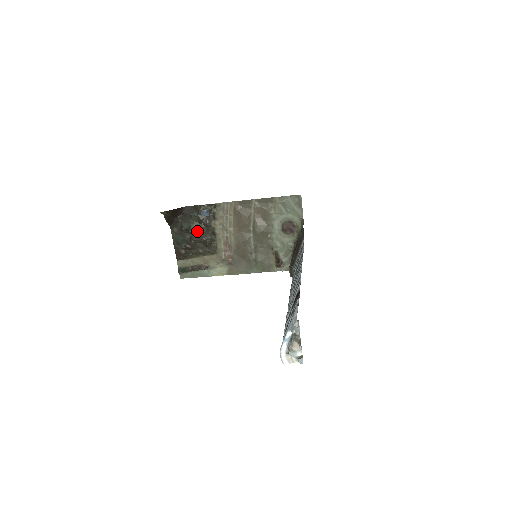
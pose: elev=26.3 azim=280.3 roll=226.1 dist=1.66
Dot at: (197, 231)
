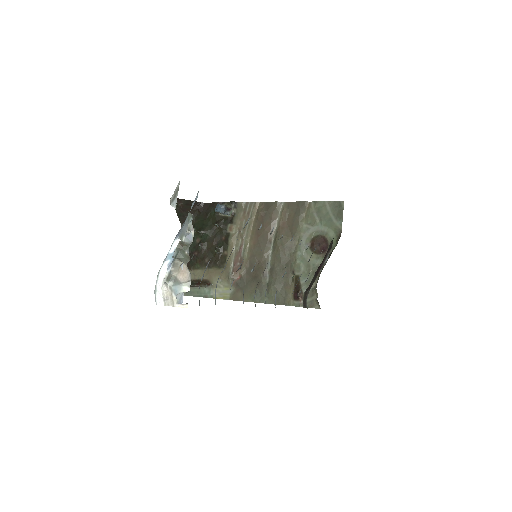
Dot at: (209, 234)
